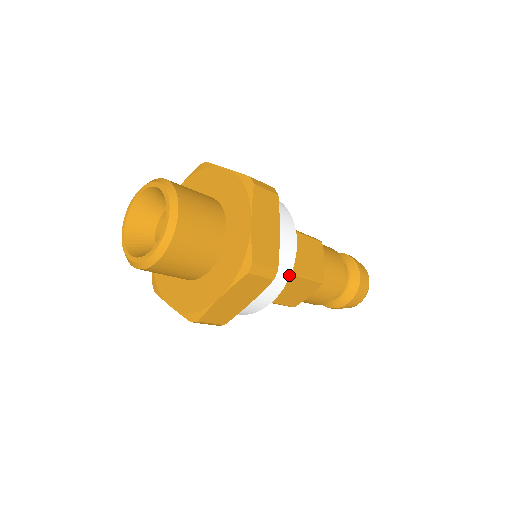
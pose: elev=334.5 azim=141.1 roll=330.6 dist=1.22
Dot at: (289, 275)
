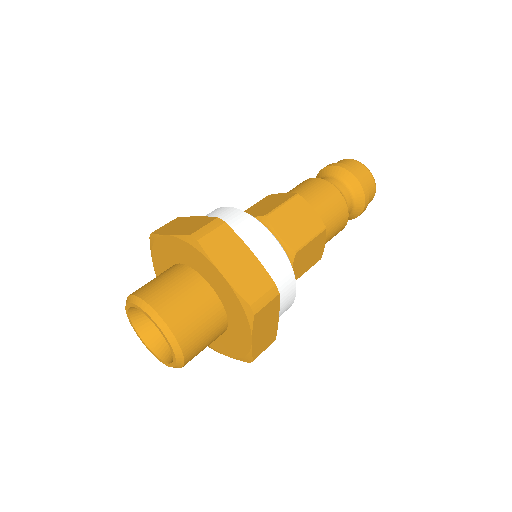
Dot at: (290, 267)
